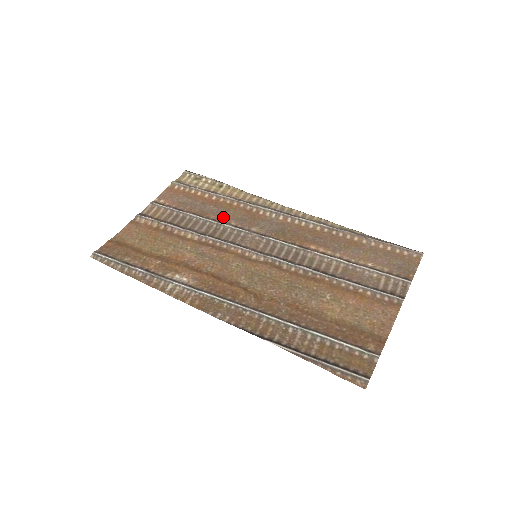
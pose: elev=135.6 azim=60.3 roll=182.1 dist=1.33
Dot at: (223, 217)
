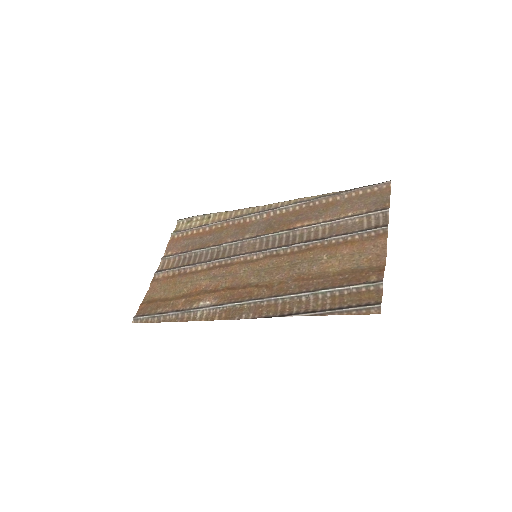
Dot at: (220, 240)
